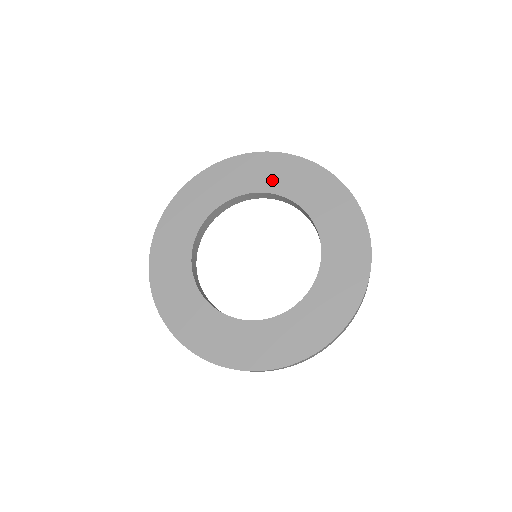
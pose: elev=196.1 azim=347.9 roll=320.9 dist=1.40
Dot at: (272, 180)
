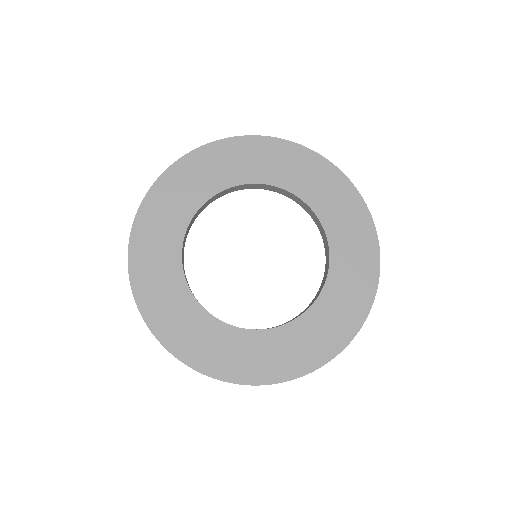
Dot at: (194, 191)
